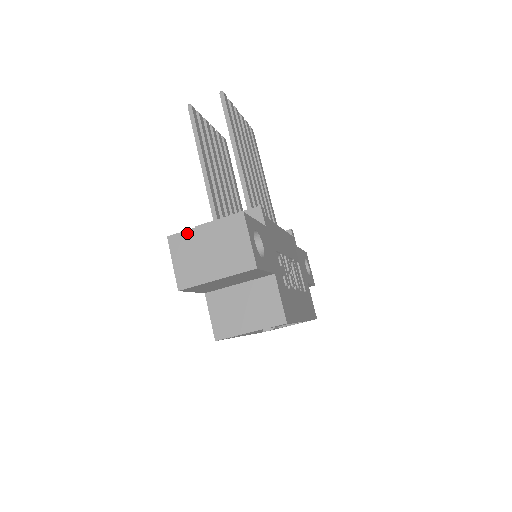
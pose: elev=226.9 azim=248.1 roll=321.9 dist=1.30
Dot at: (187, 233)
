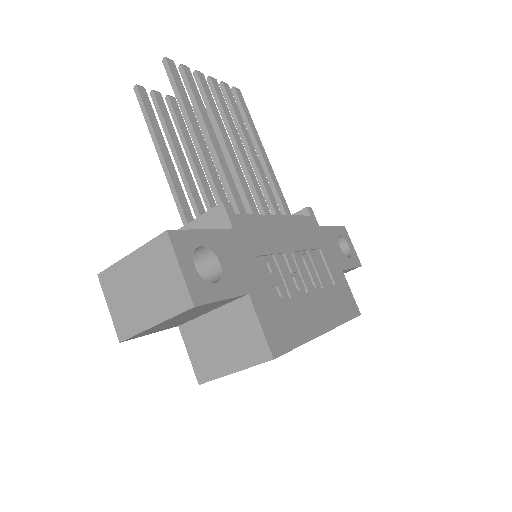
Dot at: (115, 267)
